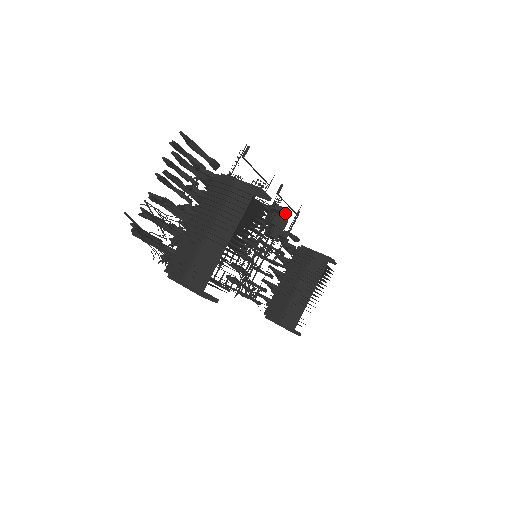
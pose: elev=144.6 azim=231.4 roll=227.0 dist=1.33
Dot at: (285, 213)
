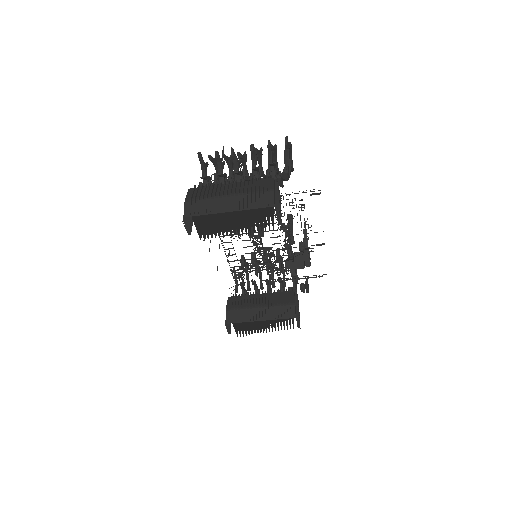
Dot at: (306, 260)
